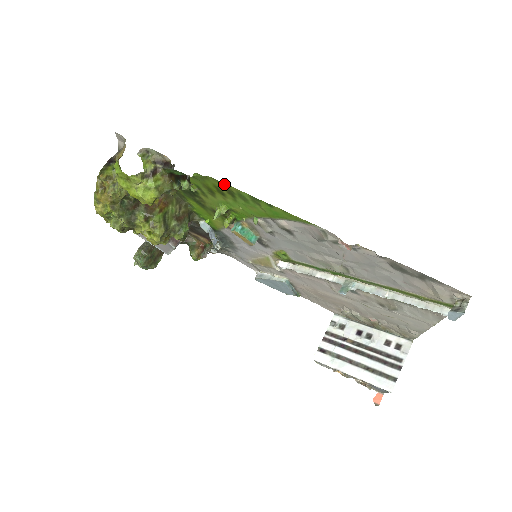
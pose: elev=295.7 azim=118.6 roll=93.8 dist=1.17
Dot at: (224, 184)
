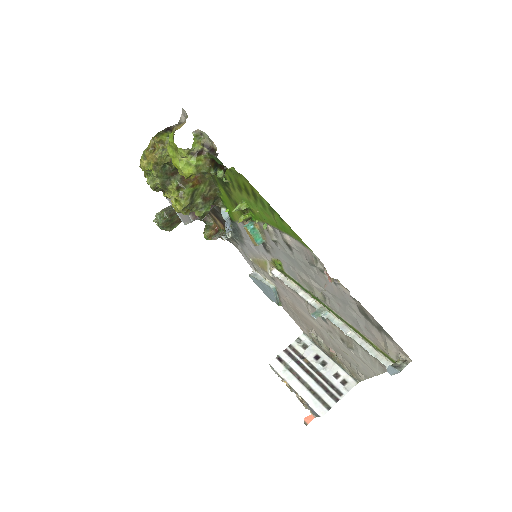
Dot at: (252, 186)
